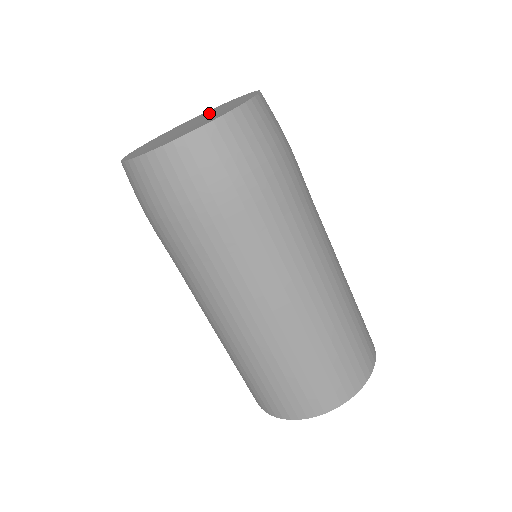
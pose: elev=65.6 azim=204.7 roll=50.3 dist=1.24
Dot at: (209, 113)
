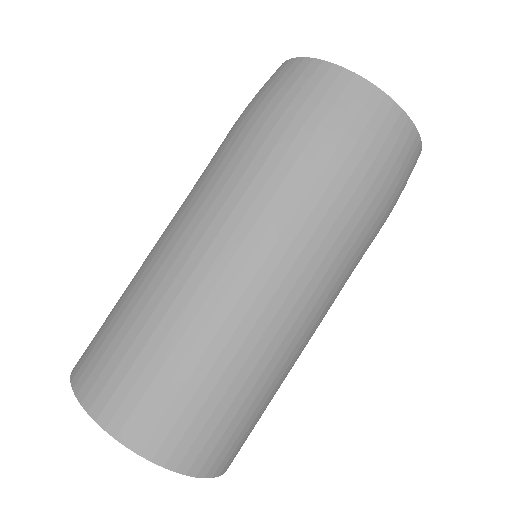
Dot at: occluded
